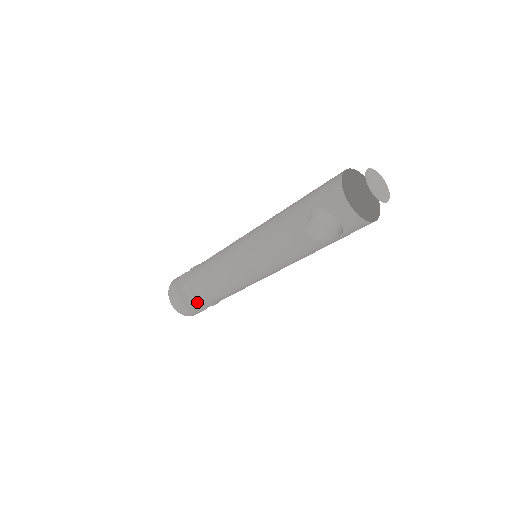
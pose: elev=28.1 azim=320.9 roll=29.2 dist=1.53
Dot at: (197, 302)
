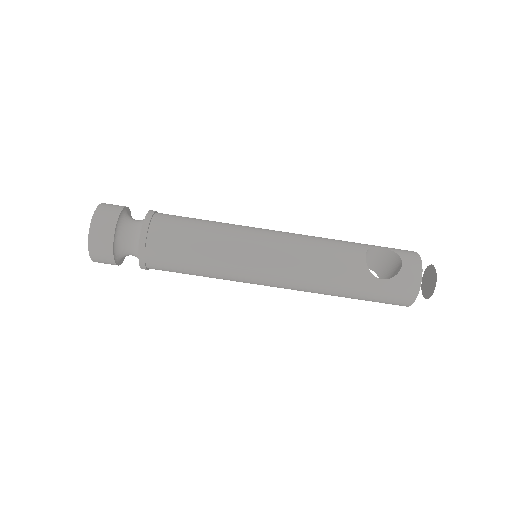
Dot at: (143, 226)
